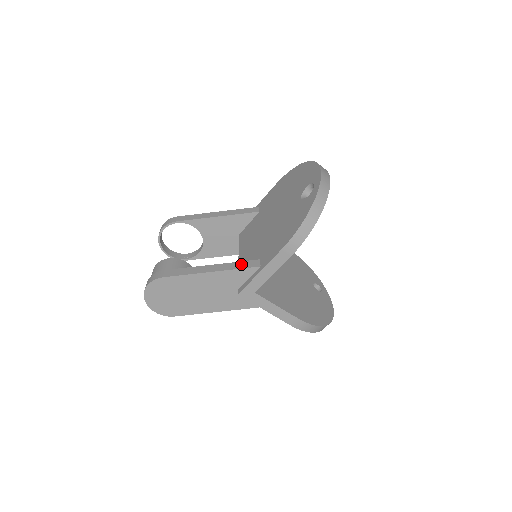
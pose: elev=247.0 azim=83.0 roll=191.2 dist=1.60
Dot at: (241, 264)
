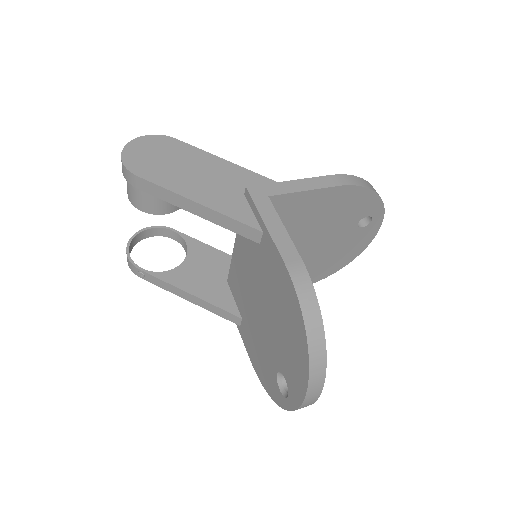
Dot at: occluded
